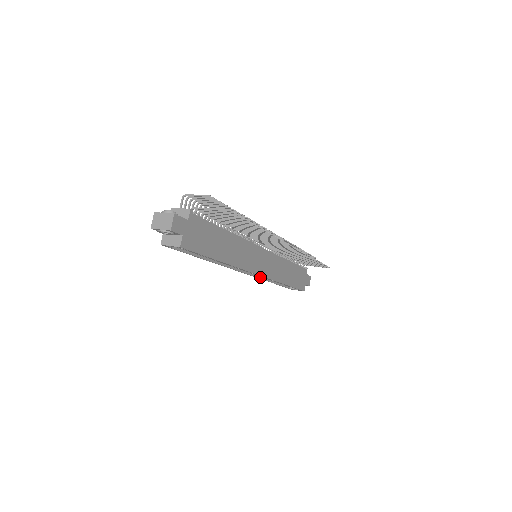
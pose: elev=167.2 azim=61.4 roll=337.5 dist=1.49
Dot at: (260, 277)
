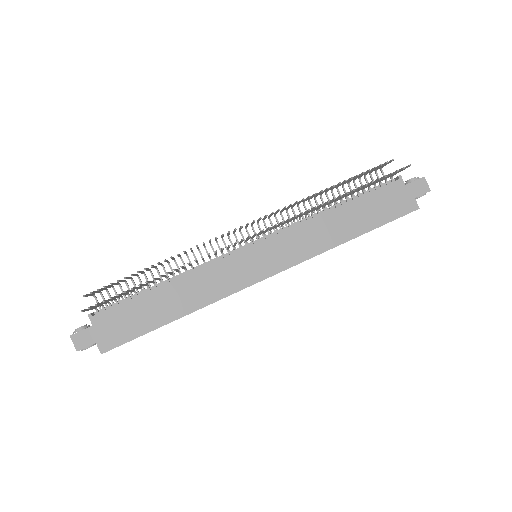
Dot at: occluded
